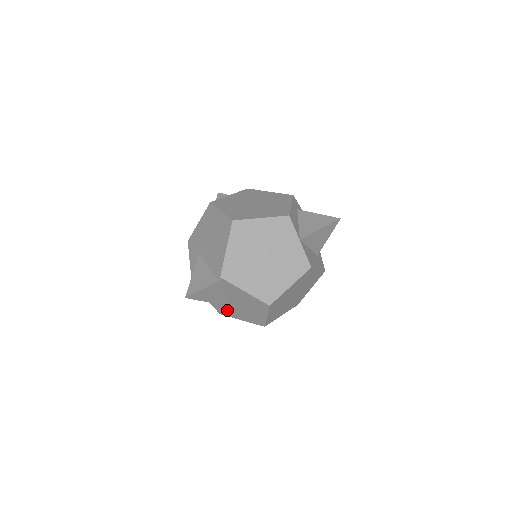
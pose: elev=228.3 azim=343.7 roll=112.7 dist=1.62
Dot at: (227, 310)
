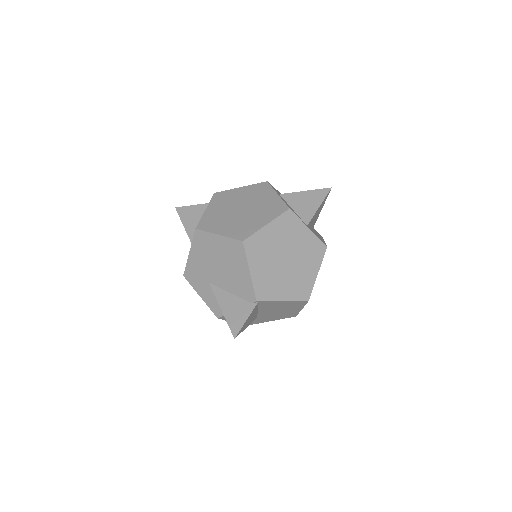
Dot at: (255, 320)
